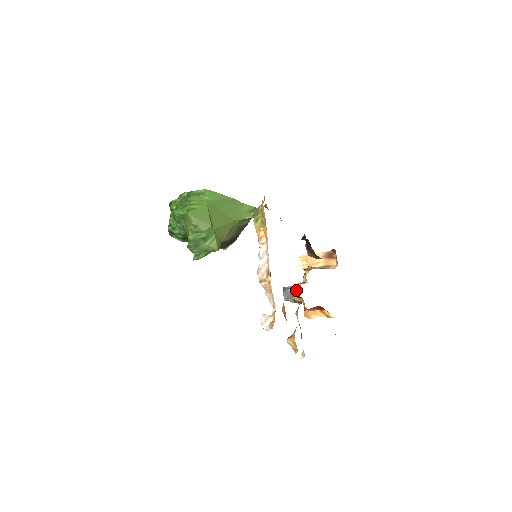
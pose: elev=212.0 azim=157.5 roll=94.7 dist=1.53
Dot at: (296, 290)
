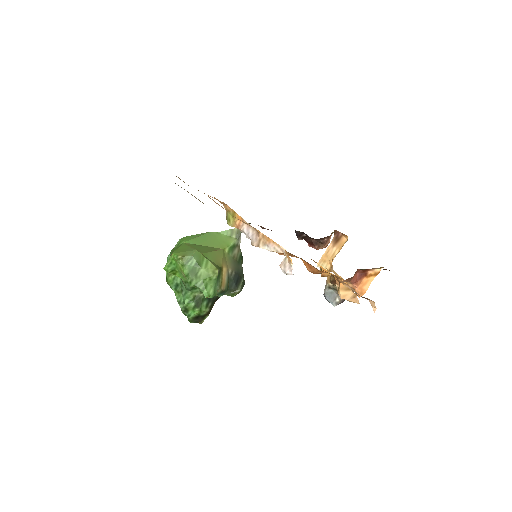
Dot at: (329, 279)
